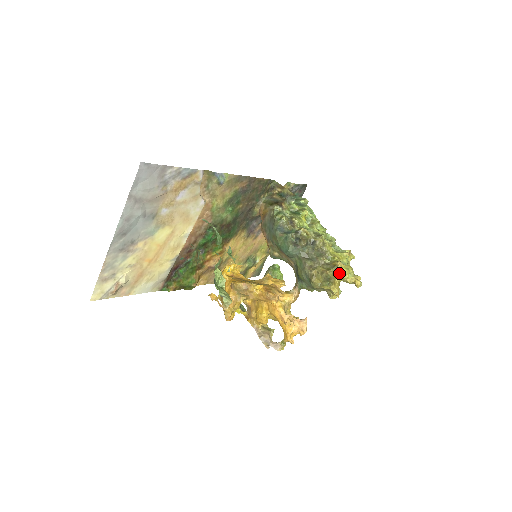
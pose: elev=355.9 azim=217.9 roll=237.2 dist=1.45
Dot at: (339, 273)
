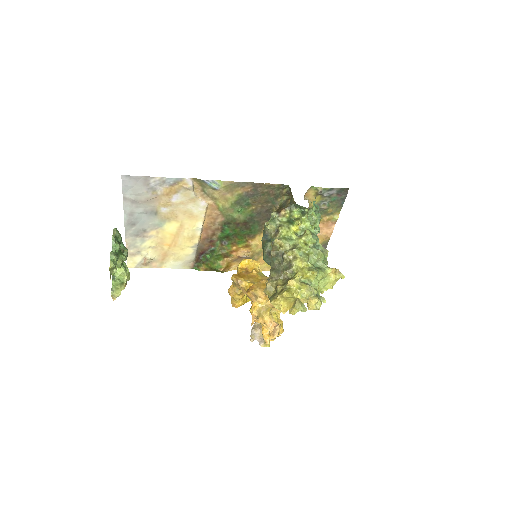
Dot at: (283, 291)
